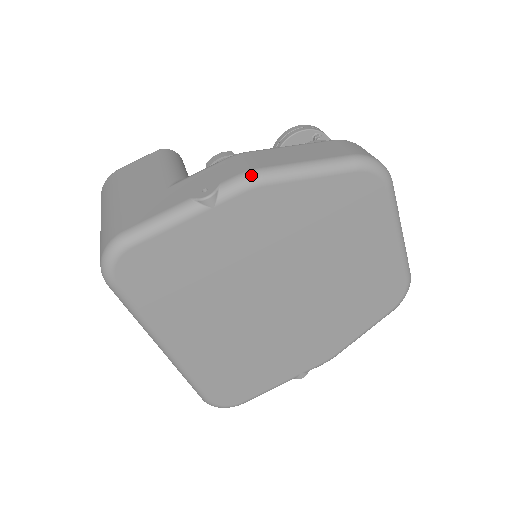
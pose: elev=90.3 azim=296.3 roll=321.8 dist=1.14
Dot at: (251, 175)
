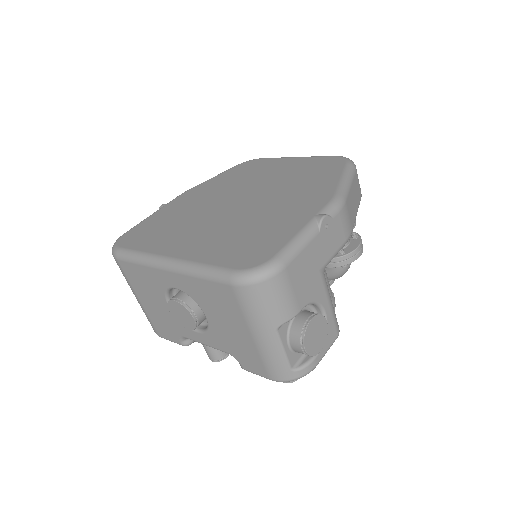
Dot at: occluded
